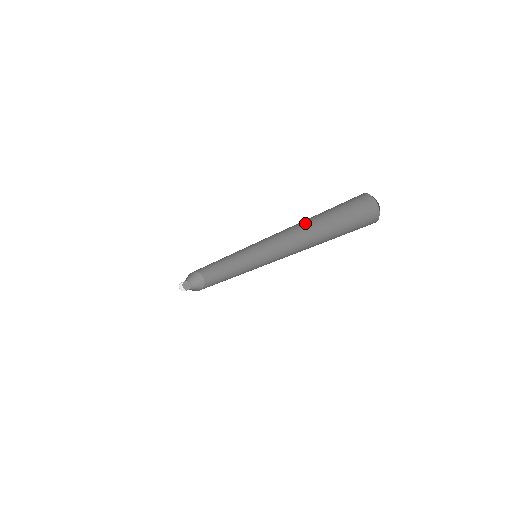
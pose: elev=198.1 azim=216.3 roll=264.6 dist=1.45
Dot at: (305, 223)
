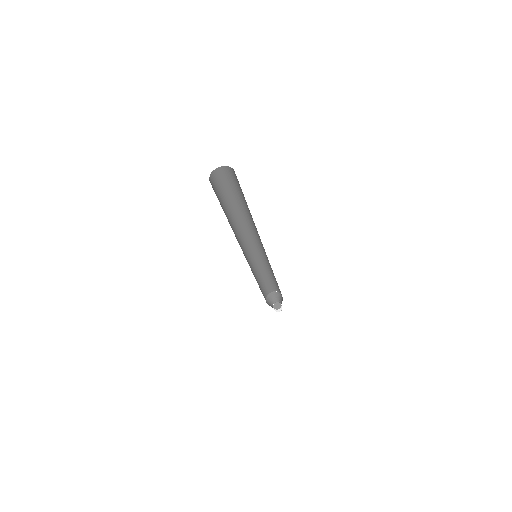
Dot at: (237, 213)
